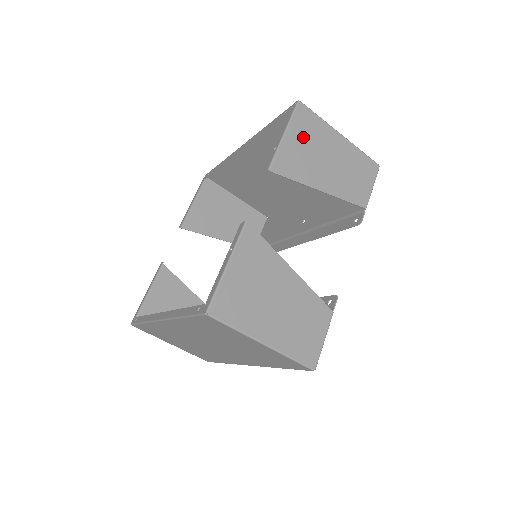
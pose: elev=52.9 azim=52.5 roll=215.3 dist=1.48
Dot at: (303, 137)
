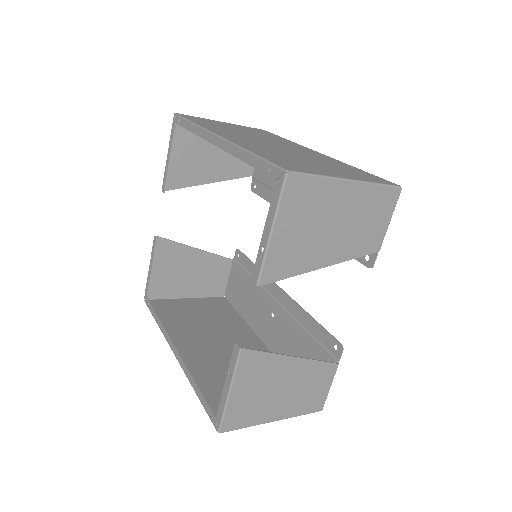
Dot at: (297, 219)
